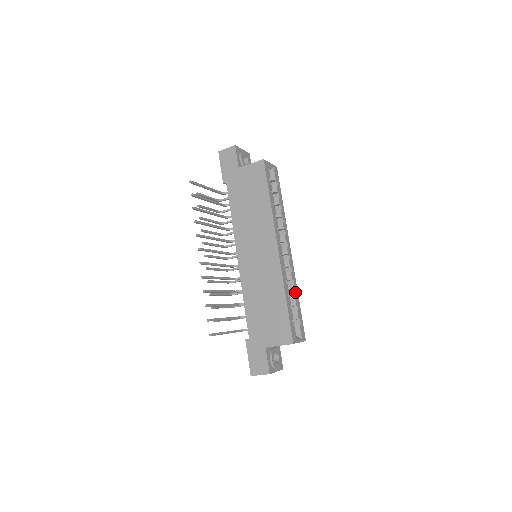
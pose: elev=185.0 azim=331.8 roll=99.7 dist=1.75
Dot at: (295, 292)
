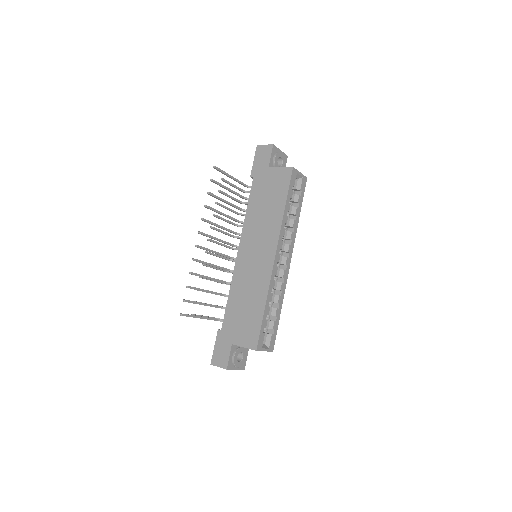
Dot at: (279, 303)
